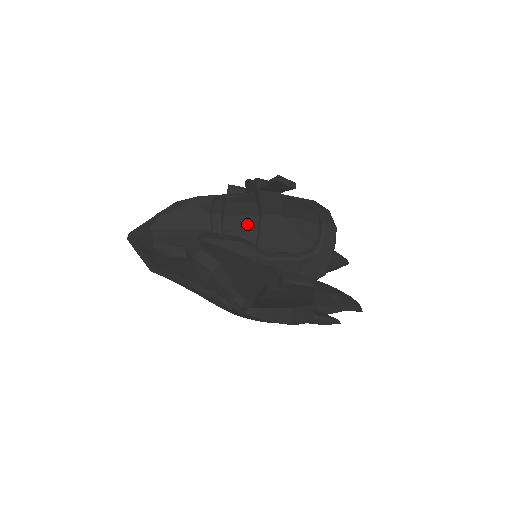
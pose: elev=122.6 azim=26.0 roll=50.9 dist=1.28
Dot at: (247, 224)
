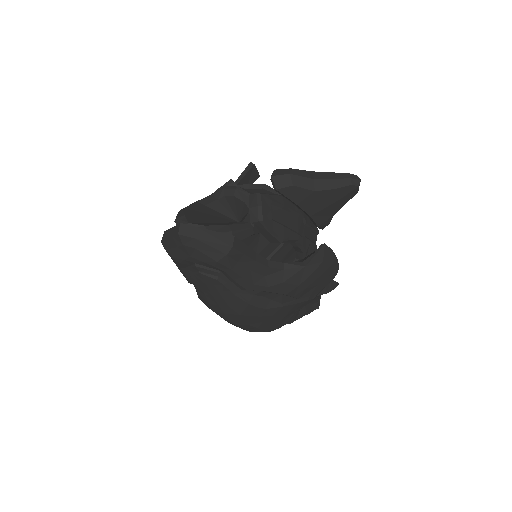
Dot at: (264, 192)
